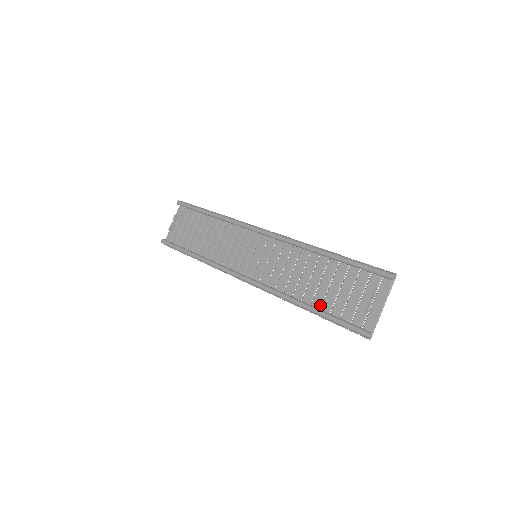
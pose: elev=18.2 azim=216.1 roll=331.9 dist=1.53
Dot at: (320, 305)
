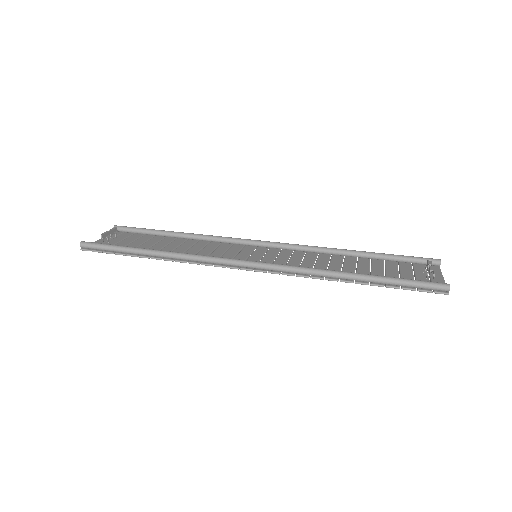
Dot at: occluded
